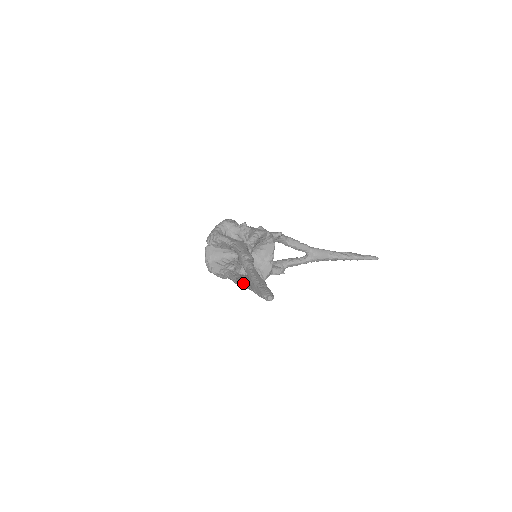
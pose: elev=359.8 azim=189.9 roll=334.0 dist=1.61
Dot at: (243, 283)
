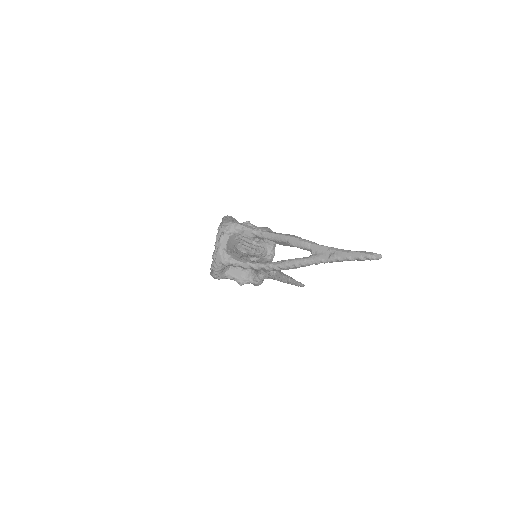
Dot at: (308, 259)
